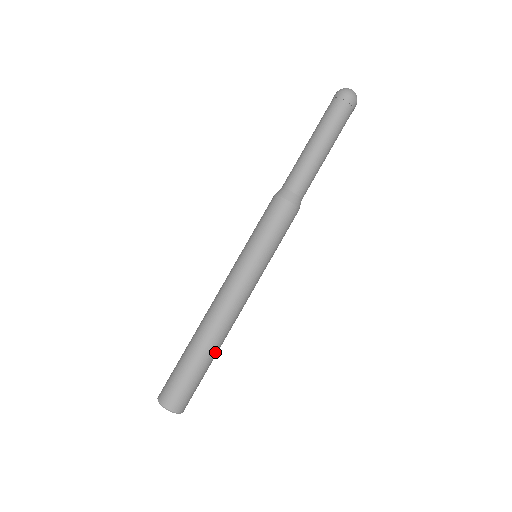
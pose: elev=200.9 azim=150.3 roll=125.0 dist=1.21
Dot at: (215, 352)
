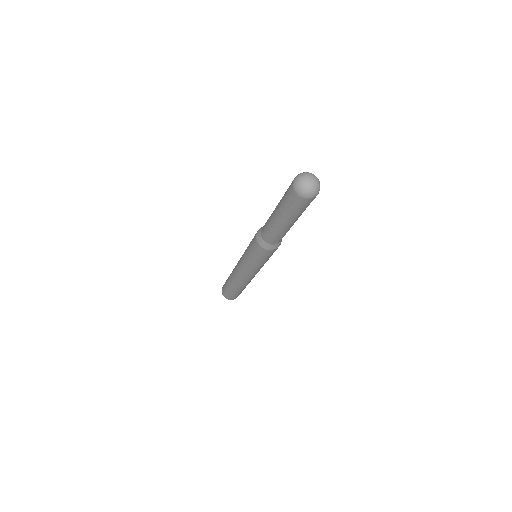
Dot at: (241, 288)
